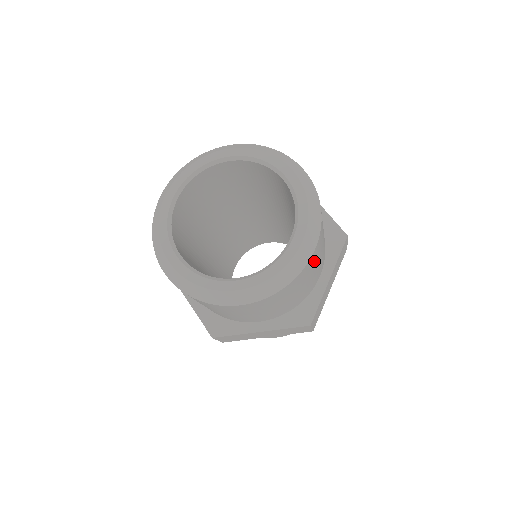
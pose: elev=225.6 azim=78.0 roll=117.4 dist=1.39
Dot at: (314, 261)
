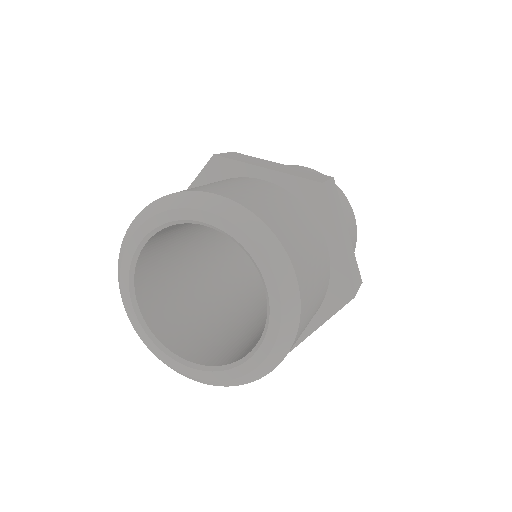
Dot at: (306, 272)
